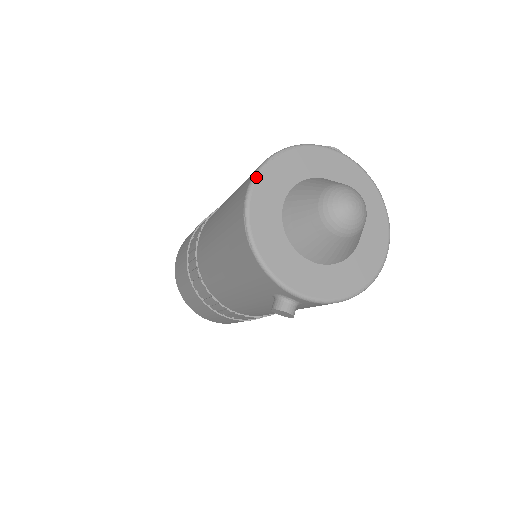
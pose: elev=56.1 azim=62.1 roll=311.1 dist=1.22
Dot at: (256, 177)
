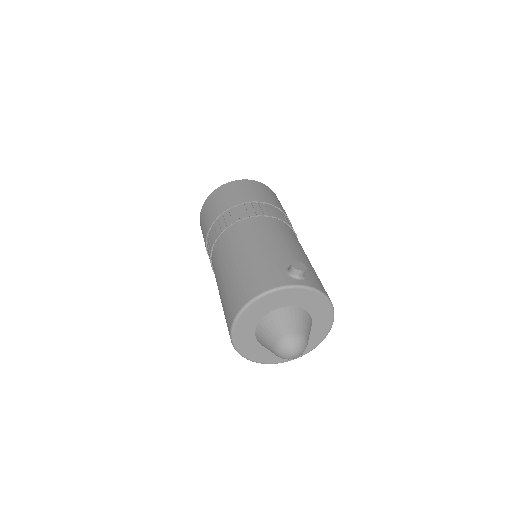
Dot at: (236, 320)
